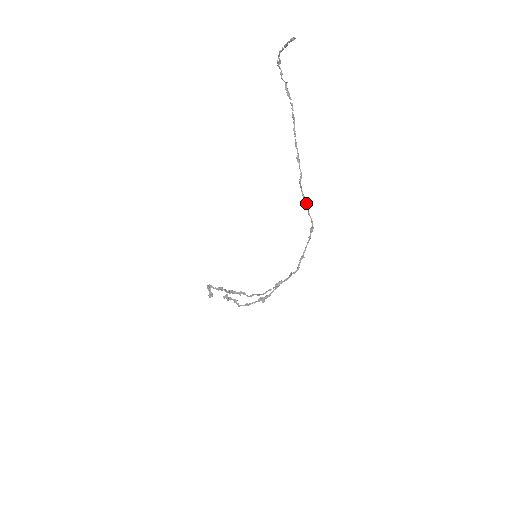
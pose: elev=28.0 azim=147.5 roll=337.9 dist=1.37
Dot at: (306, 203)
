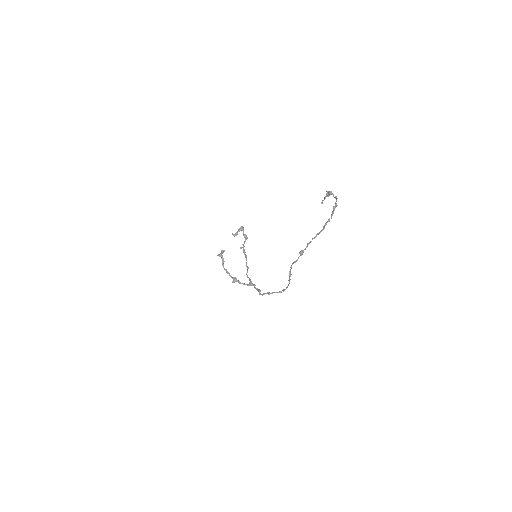
Dot at: (289, 276)
